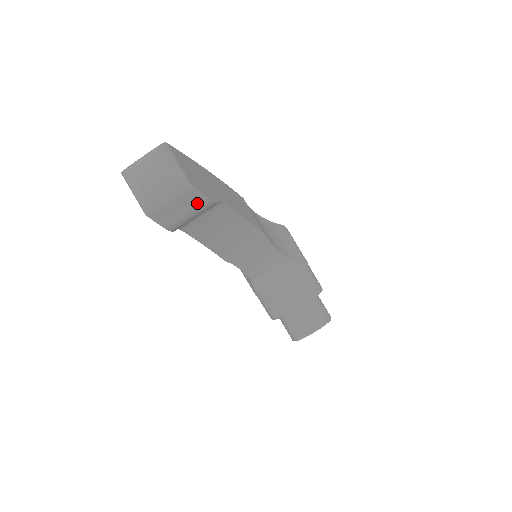
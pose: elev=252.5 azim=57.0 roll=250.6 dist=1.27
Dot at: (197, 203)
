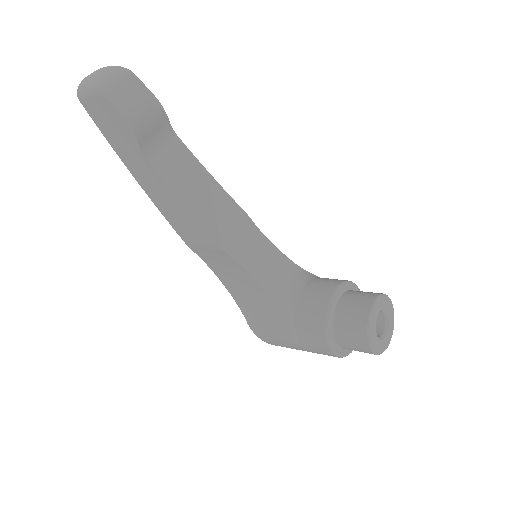
Dot at: (144, 96)
